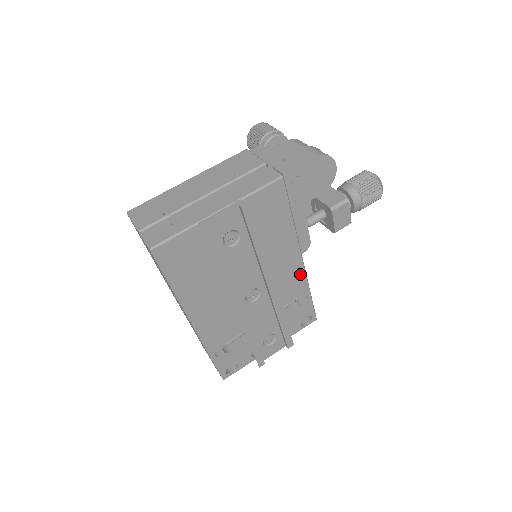
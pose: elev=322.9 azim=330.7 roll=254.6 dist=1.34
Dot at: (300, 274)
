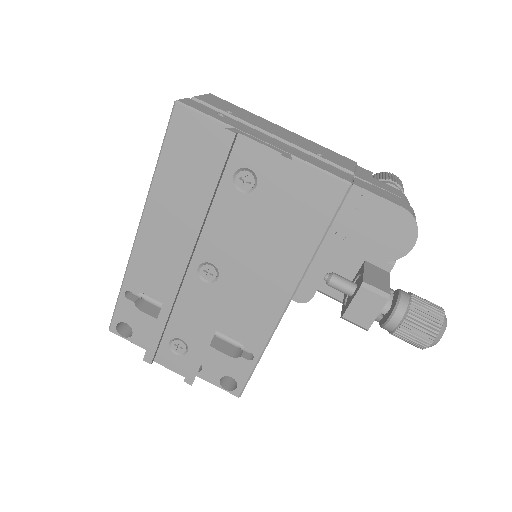
Dot at: (270, 320)
